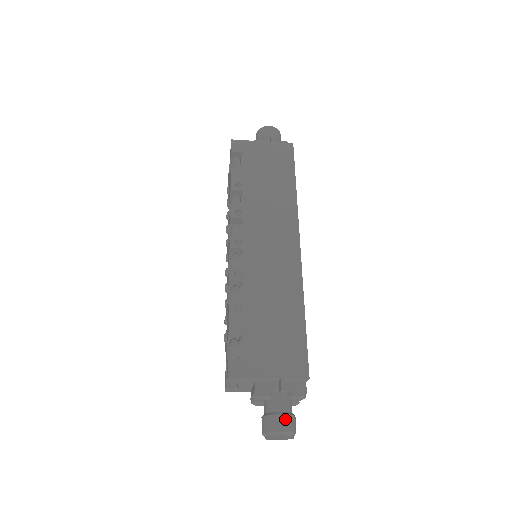
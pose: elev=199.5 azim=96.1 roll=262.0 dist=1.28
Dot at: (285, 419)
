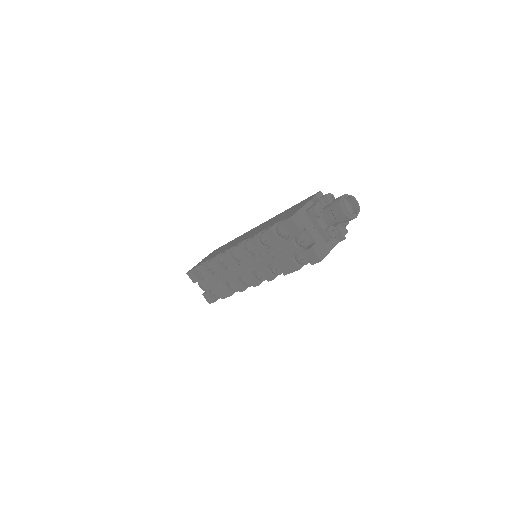
Dot at: occluded
